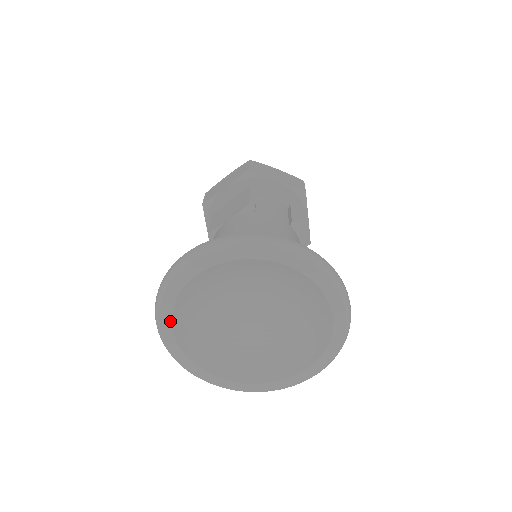
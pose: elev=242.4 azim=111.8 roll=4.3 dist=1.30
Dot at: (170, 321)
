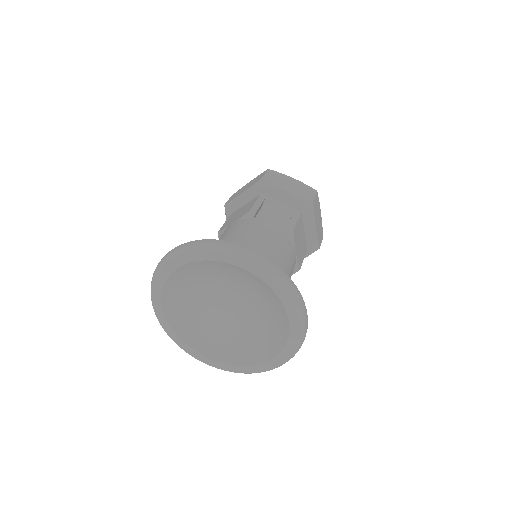
Dot at: (161, 303)
